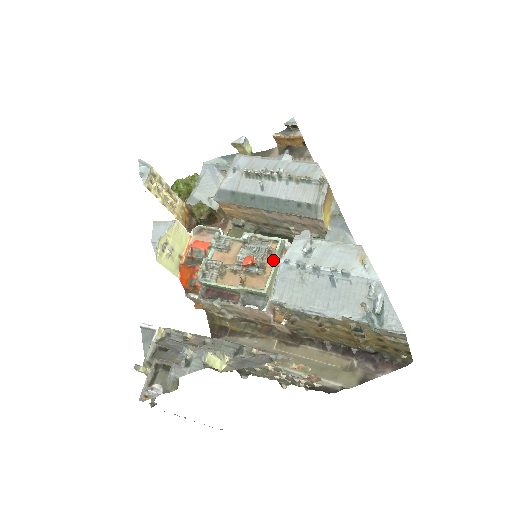
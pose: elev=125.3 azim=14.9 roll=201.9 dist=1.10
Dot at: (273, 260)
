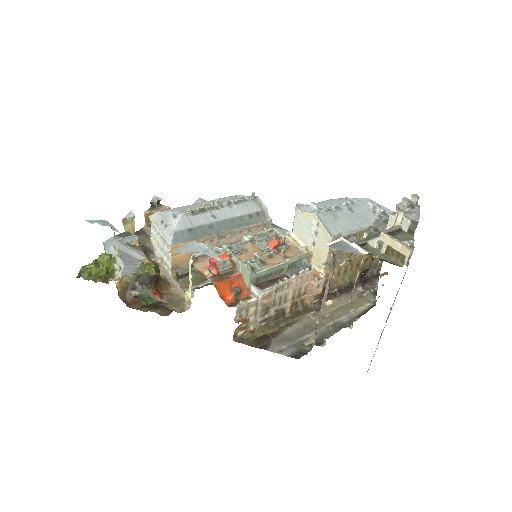
Dot at: (284, 239)
